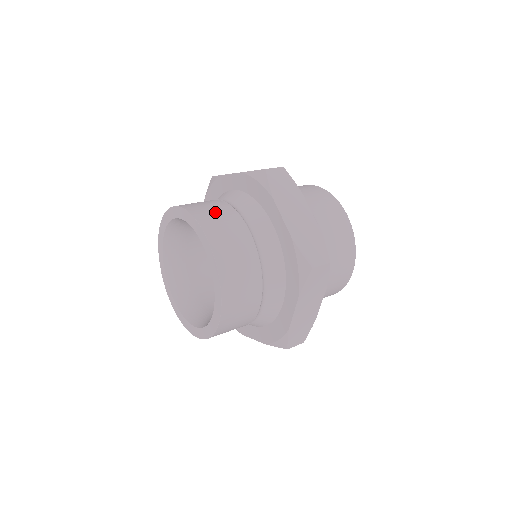
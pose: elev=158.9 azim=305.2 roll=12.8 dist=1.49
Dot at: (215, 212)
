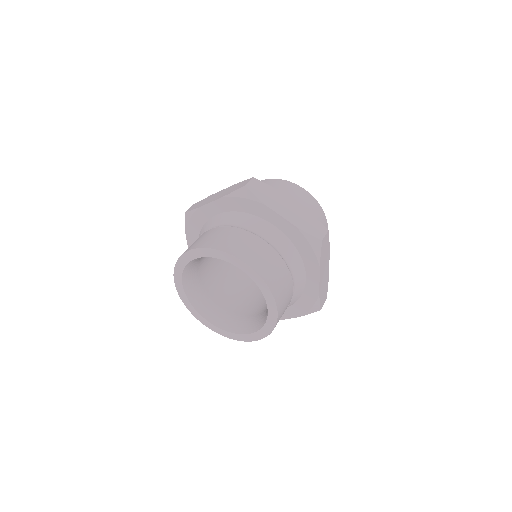
Dot at: (278, 275)
